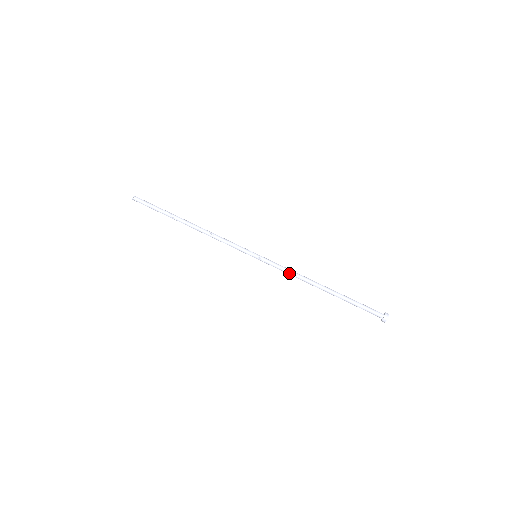
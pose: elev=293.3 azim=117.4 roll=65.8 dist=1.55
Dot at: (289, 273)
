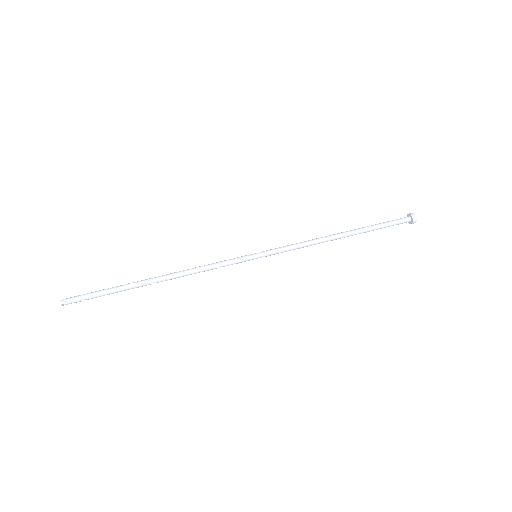
Dot at: (301, 243)
